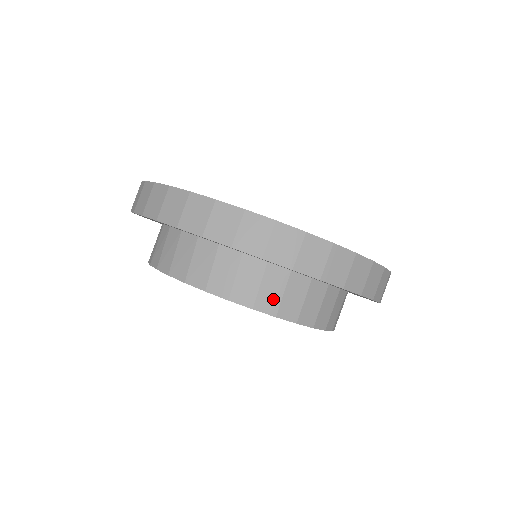
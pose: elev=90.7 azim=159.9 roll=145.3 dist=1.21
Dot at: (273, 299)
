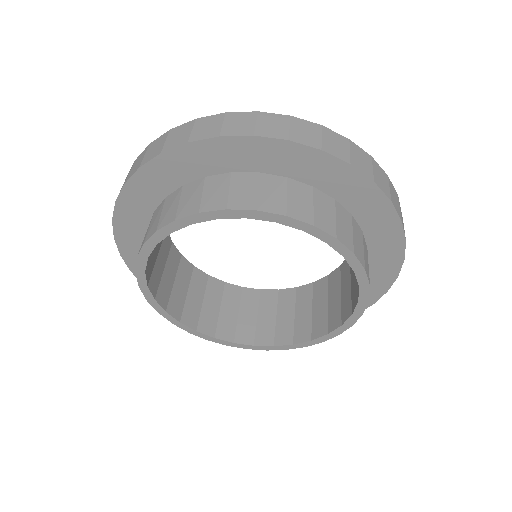
Dot at: (304, 209)
